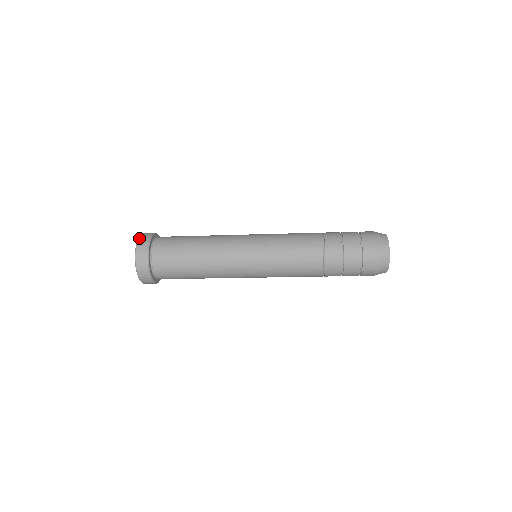
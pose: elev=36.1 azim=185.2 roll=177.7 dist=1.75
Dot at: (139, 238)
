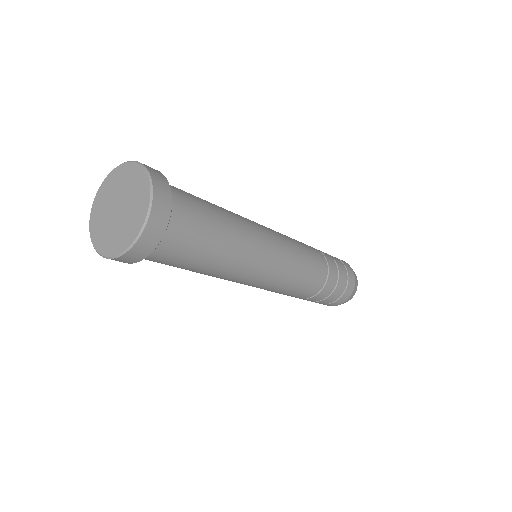
Dot at: (131, 161)
